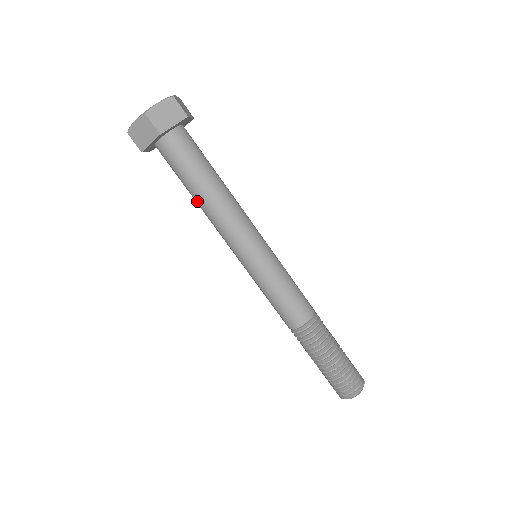
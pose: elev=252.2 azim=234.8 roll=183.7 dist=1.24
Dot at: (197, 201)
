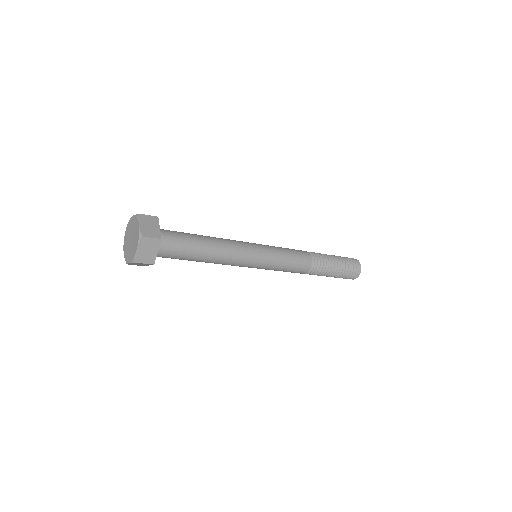
Dot at: occluded
